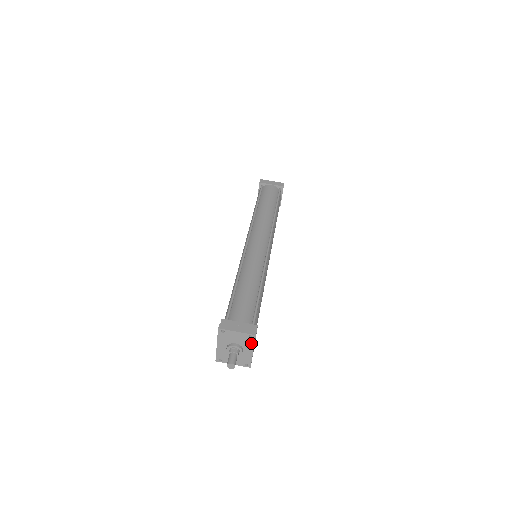
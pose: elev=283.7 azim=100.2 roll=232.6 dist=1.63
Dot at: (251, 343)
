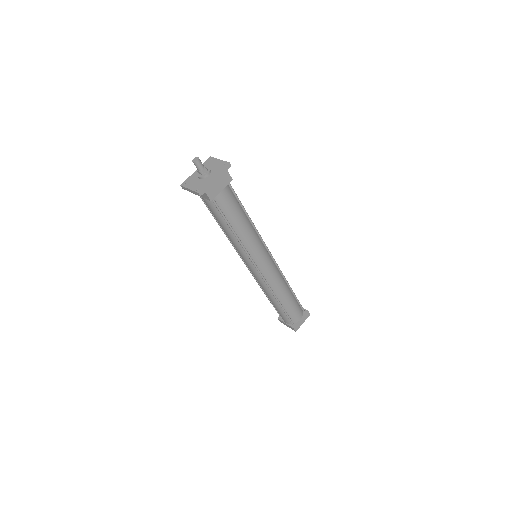
Dot at: (220, 170)
